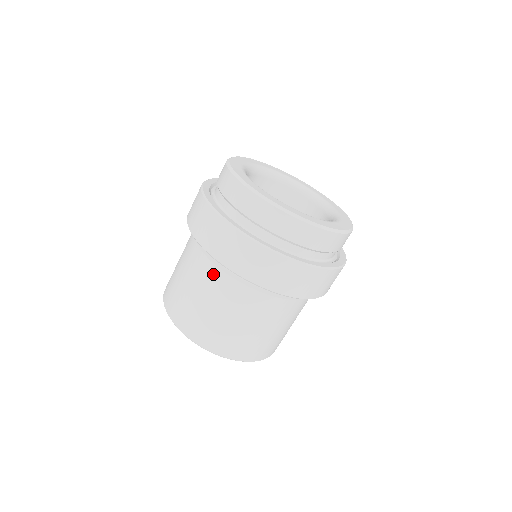
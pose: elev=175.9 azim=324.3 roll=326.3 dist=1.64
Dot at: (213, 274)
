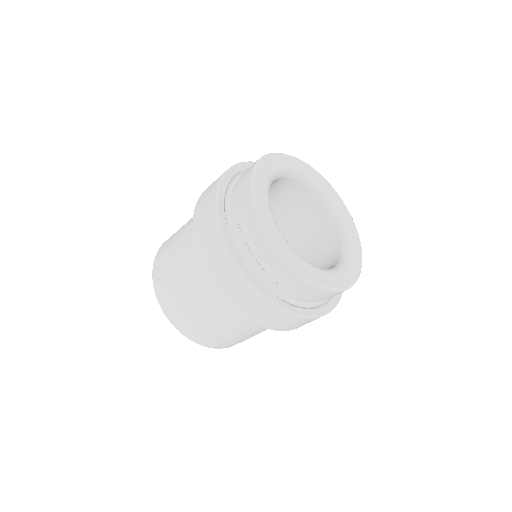
Dot at: (200, 275)
